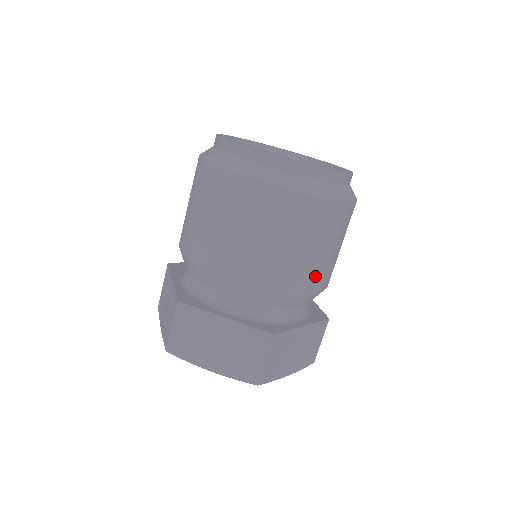
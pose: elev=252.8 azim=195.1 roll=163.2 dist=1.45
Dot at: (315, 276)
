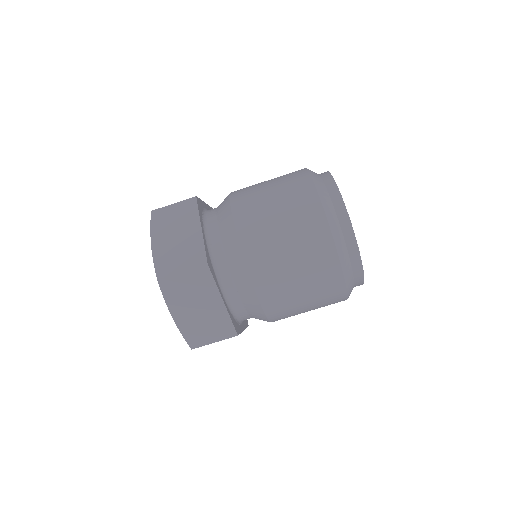
Dot at: (270, 280)
